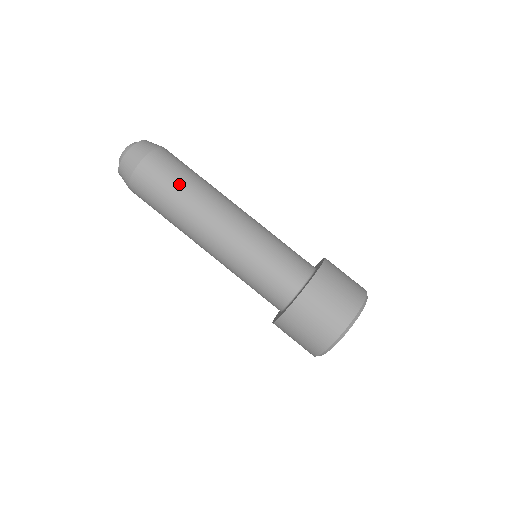
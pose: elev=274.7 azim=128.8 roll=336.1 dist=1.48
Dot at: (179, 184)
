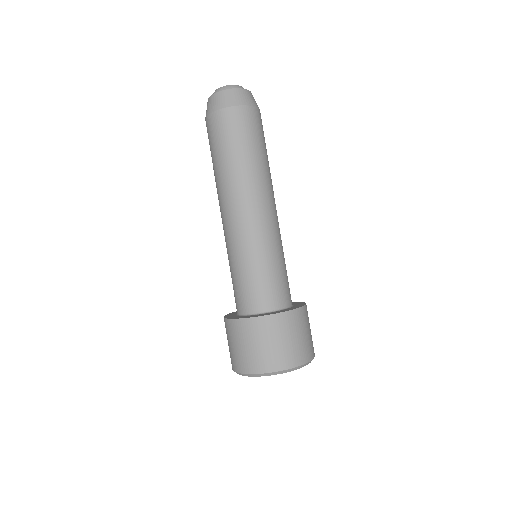
Dot at: (263, 150)
